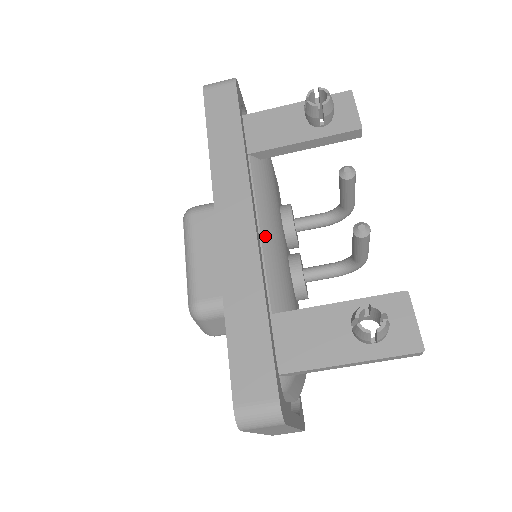
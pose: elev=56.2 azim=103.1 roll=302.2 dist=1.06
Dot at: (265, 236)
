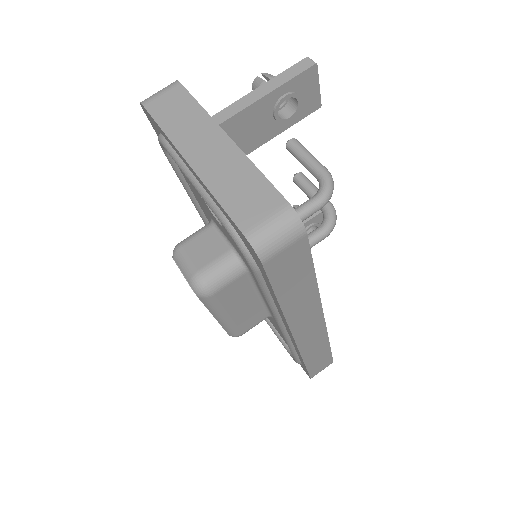
Dot at: occluded
